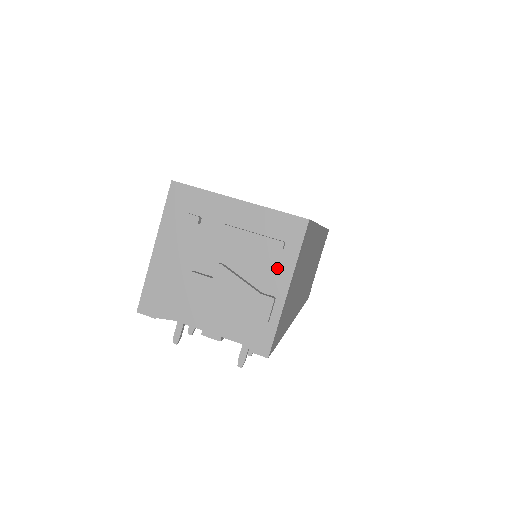
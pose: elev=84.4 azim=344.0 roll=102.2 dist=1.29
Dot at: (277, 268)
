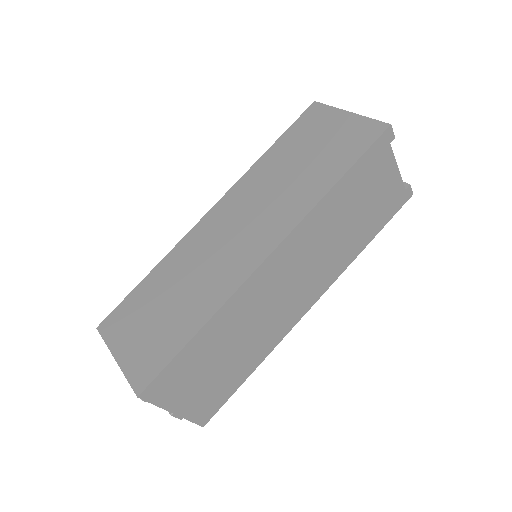
Dot at: occluded
